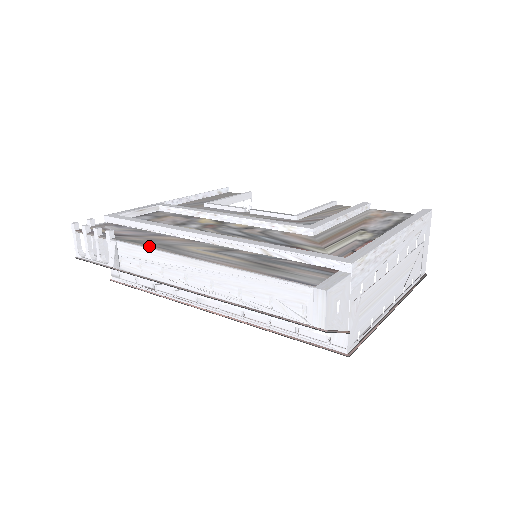
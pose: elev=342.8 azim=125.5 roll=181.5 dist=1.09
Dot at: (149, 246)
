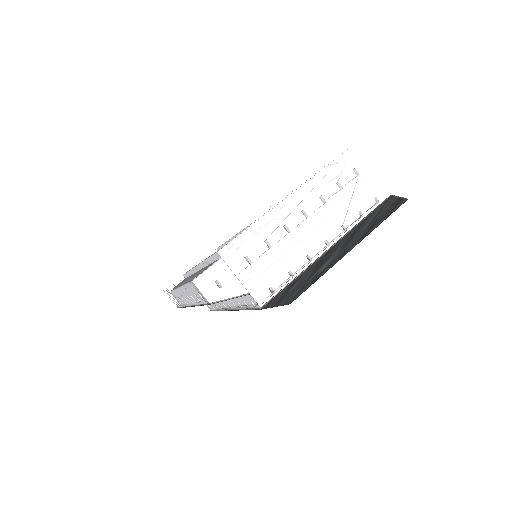
Dot at: (175, 288)
